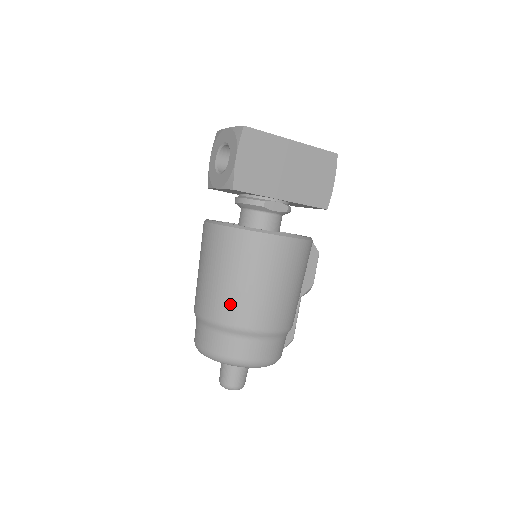
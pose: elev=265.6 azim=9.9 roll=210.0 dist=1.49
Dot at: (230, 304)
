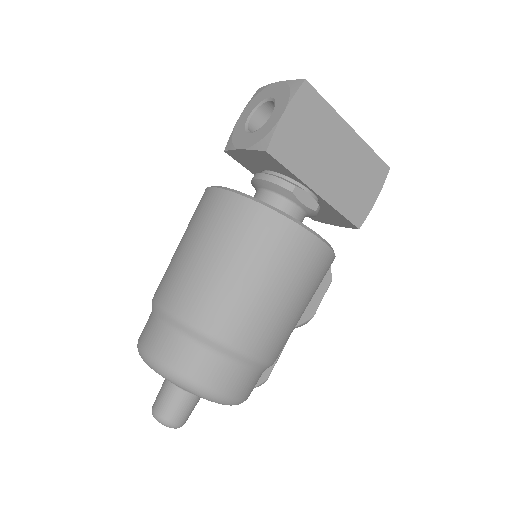
Dot at: (212, 300)
